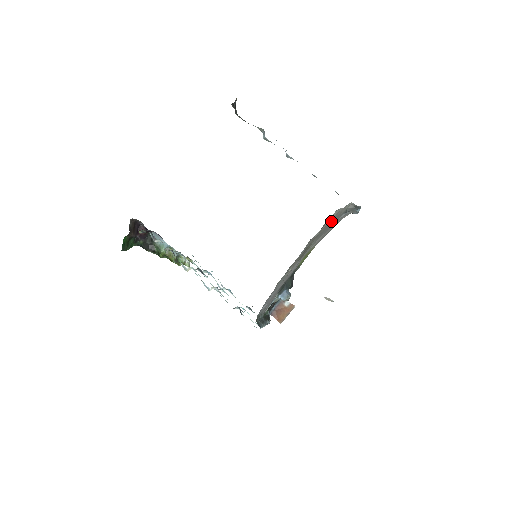
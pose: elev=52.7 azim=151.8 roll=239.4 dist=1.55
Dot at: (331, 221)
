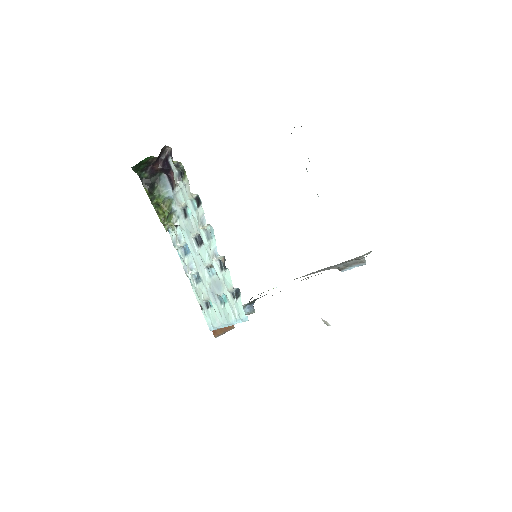
Dot at: occluded
